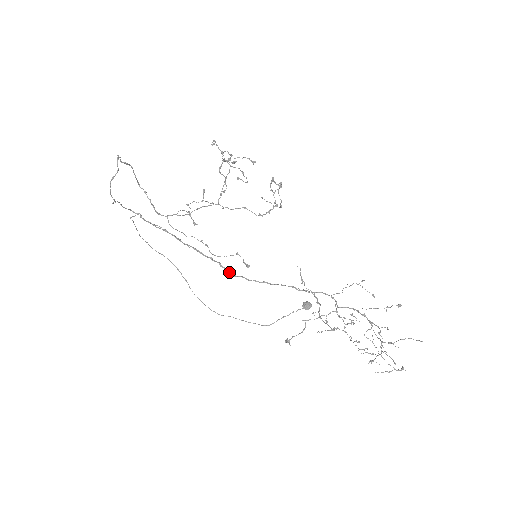
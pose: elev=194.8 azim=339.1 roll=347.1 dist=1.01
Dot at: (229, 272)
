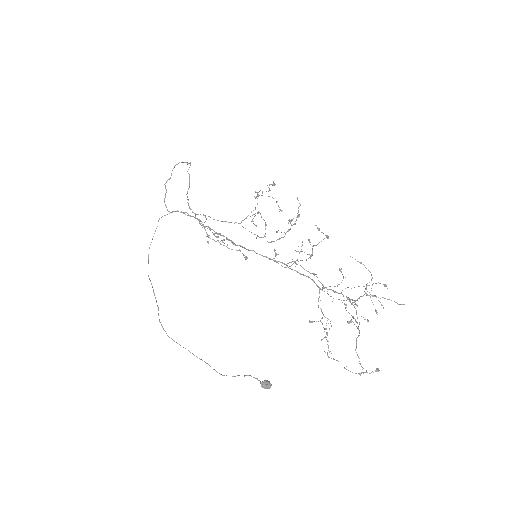
Dot at: (232, 242)
